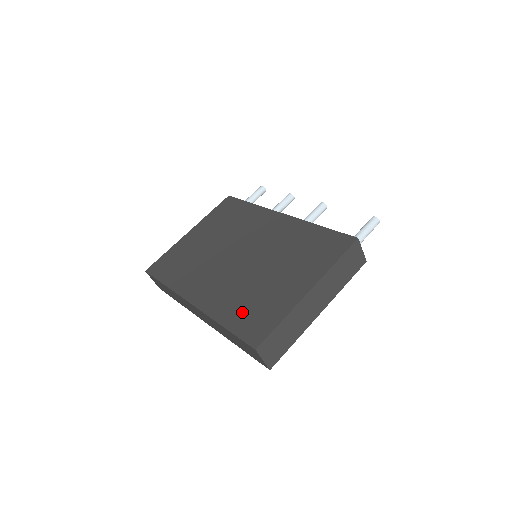
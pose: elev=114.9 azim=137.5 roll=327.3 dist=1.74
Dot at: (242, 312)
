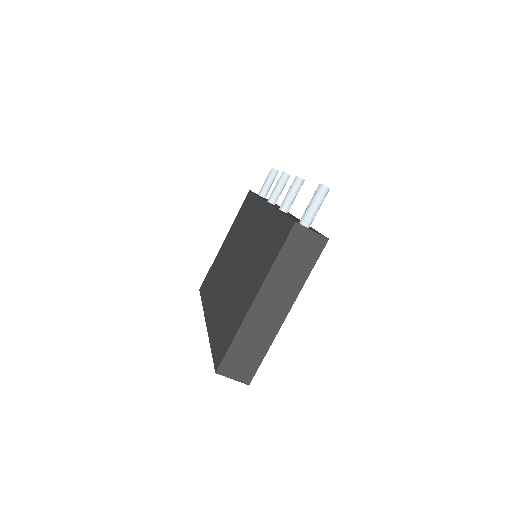
Dot at: (221, 330)
